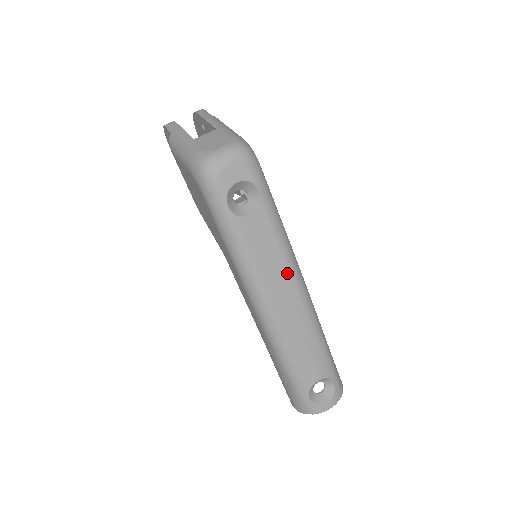
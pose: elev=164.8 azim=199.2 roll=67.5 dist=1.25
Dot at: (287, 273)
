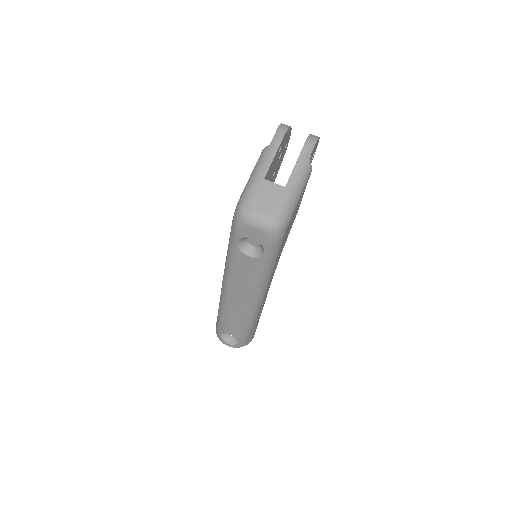
Dot at: (250, 292)
